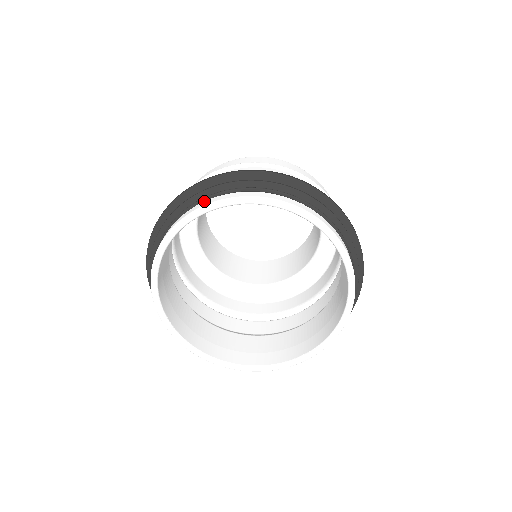
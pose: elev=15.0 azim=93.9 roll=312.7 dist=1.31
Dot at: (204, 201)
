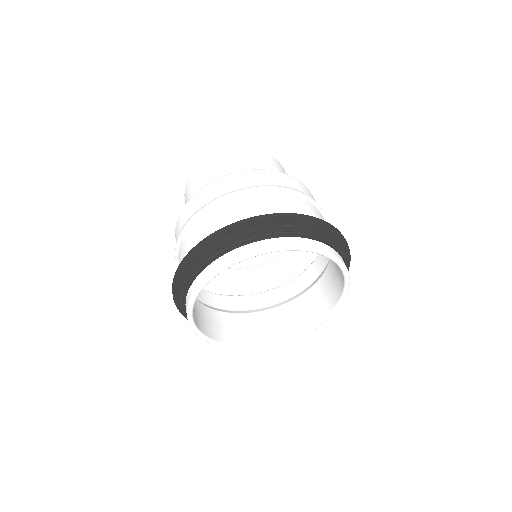
Dot at: (282, 237)
